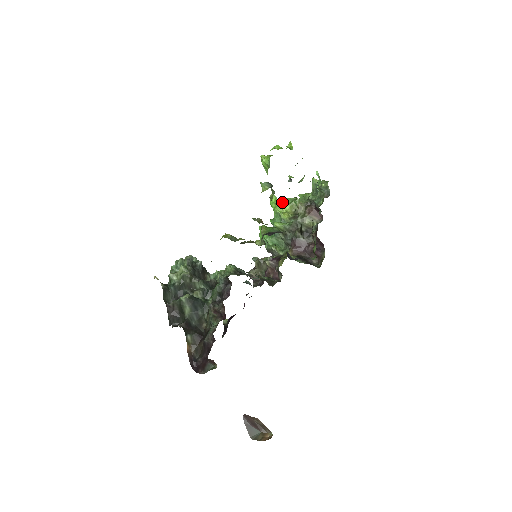
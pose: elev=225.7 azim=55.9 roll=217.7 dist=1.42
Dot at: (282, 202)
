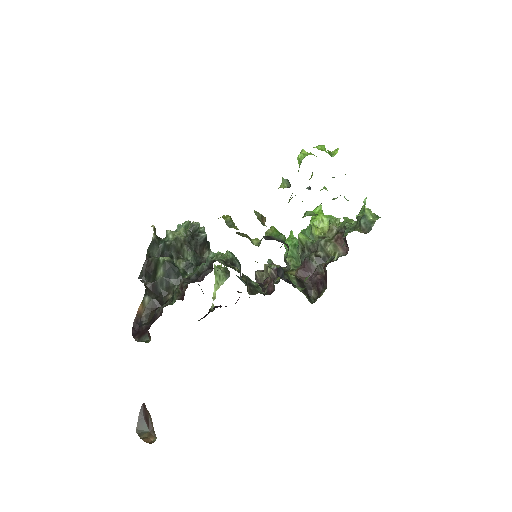
Dot at: (323, 216)
